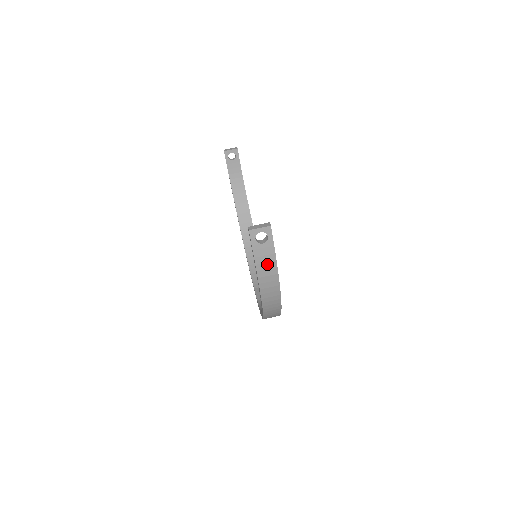
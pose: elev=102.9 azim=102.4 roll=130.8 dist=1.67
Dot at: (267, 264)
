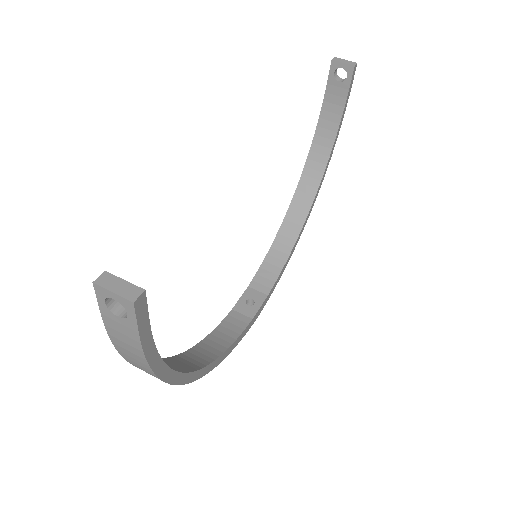
Dot at: (128, 345)
